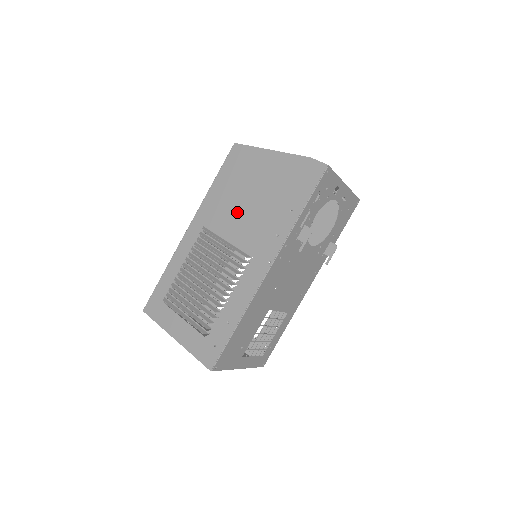
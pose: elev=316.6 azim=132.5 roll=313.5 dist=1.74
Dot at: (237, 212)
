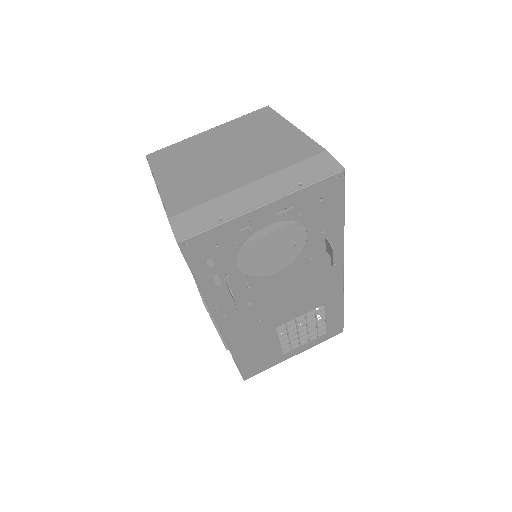
Dot at: occluded
